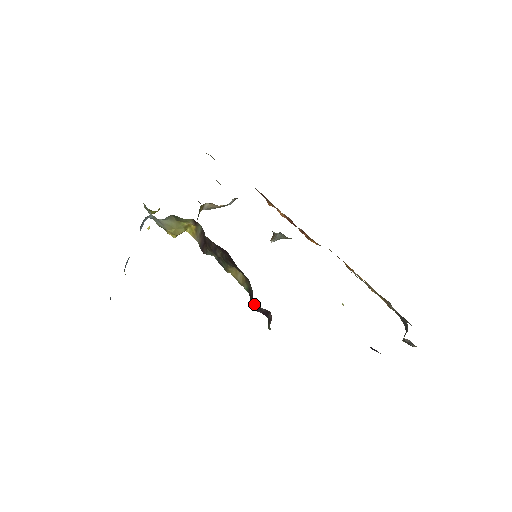
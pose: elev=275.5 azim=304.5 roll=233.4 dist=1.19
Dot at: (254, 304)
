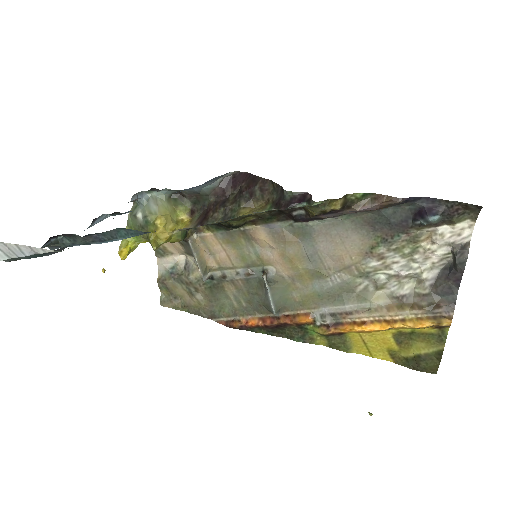
Dot at: (285, 200)
